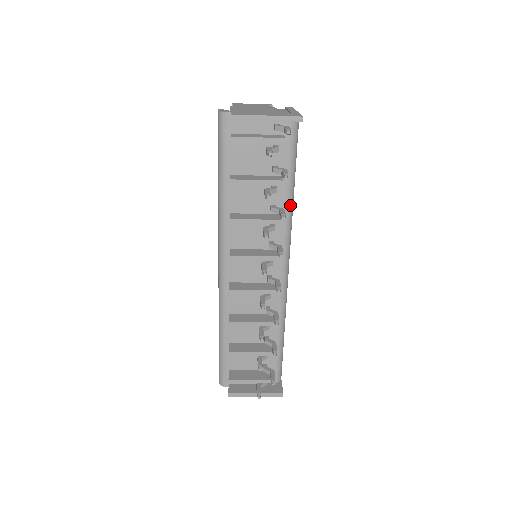
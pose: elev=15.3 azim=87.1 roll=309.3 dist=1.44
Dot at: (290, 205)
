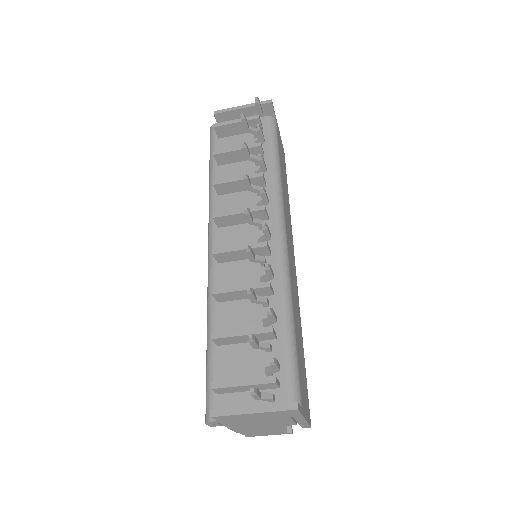
Dot at: (276, 176)
